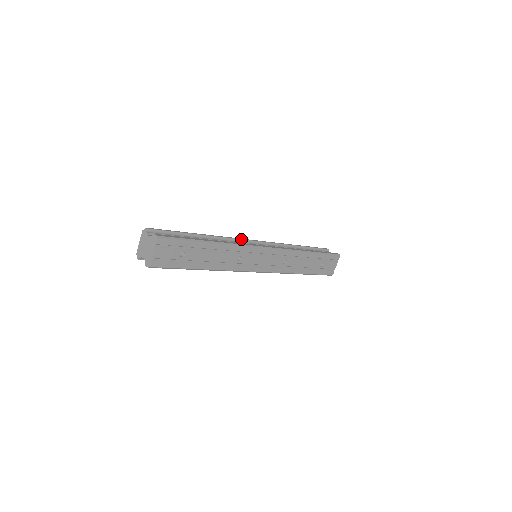
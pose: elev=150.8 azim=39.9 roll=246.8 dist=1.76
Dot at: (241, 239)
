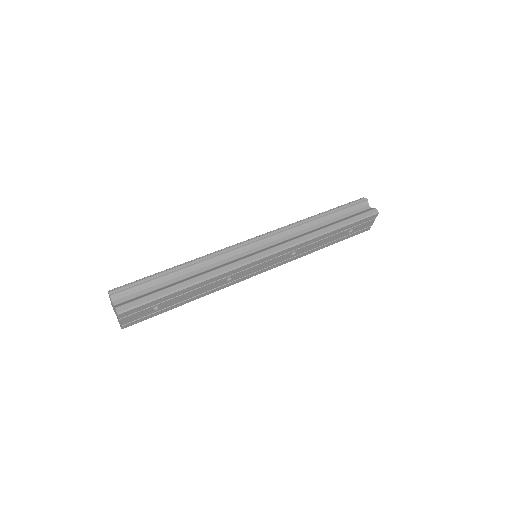
Dot at: (233, 248)
